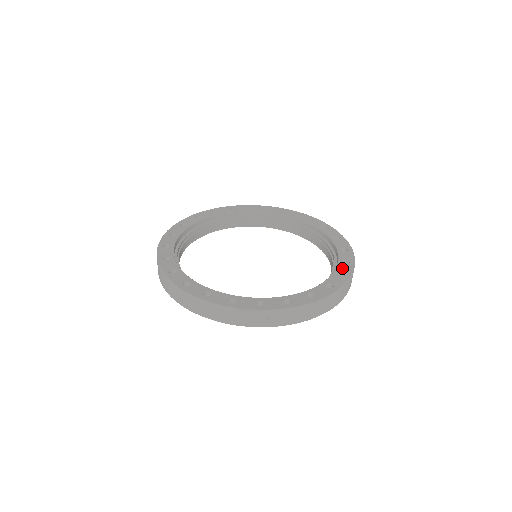
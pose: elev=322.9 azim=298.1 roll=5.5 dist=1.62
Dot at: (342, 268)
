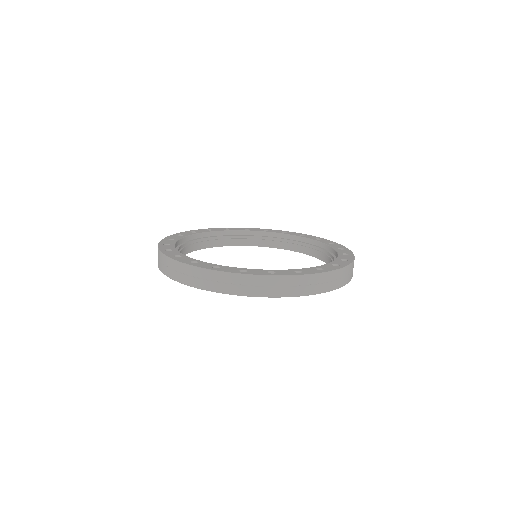
Dot at: (335, 246)
